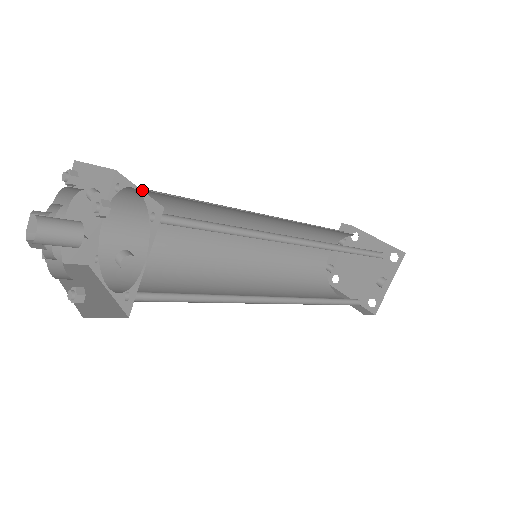
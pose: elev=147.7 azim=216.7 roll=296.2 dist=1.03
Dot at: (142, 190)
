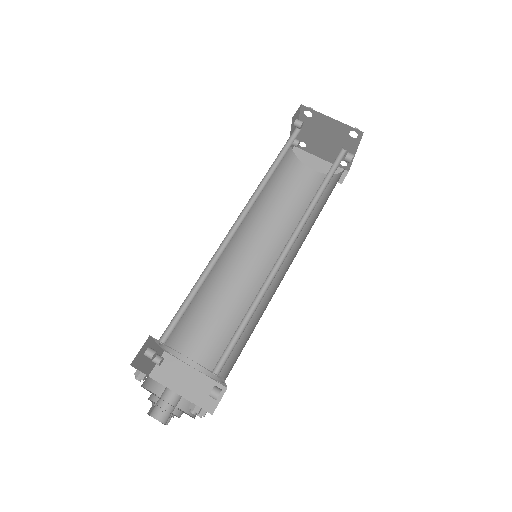
Dot at: occluded
